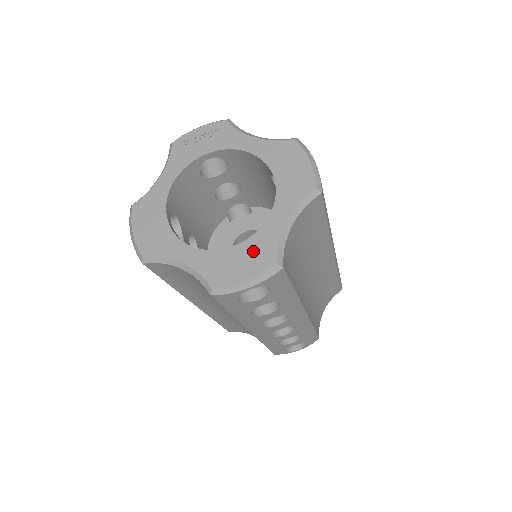
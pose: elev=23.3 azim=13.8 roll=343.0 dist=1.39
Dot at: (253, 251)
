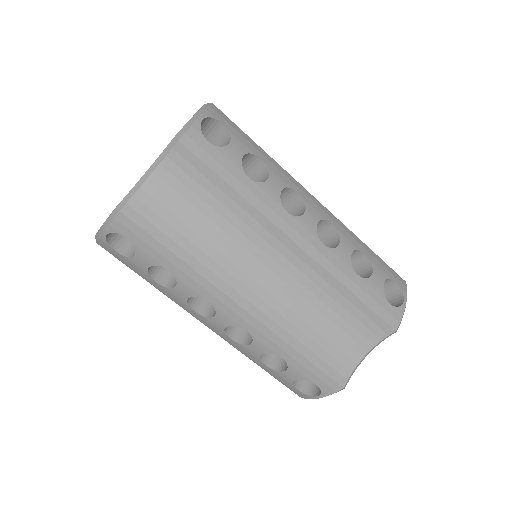
Dot at: occluded
